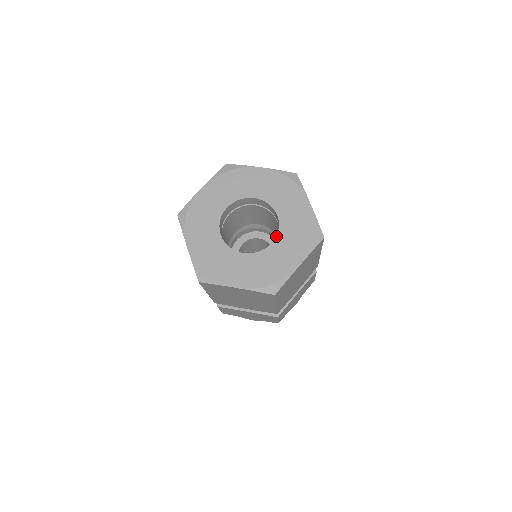
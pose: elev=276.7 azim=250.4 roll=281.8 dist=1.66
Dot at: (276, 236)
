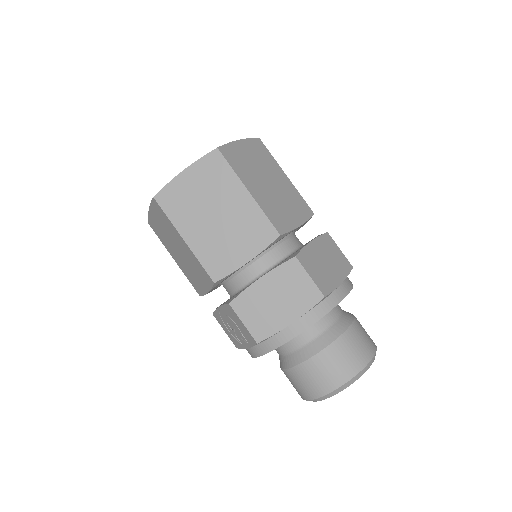
Dot at: occluded
